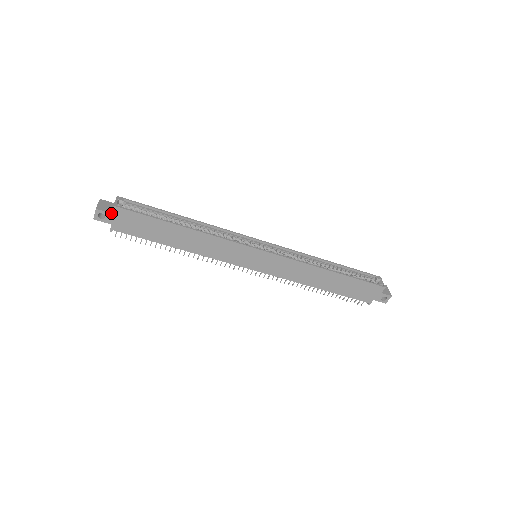
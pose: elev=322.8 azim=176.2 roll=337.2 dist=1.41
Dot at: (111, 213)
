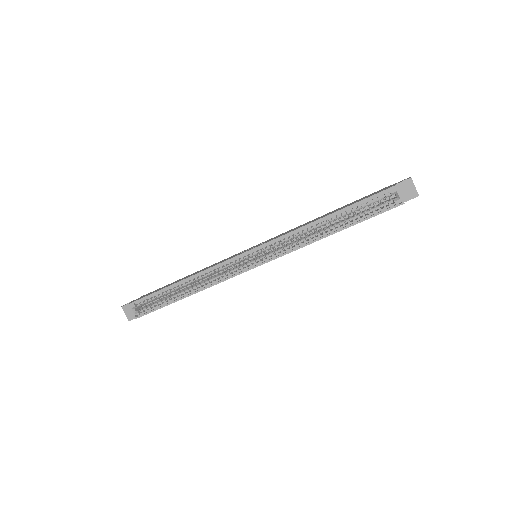
Dot at: occluded
